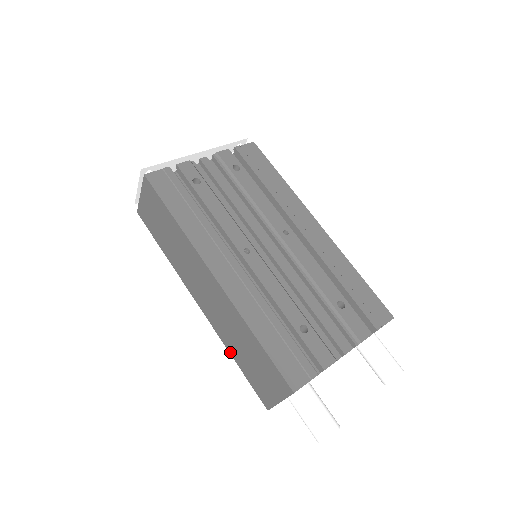
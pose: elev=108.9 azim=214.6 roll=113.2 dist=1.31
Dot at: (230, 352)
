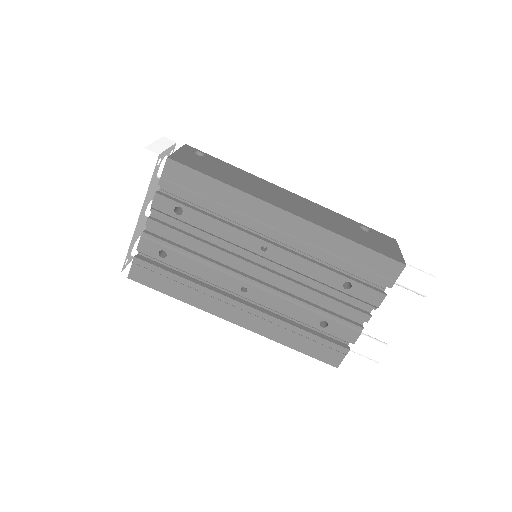
Dot at: occluded
